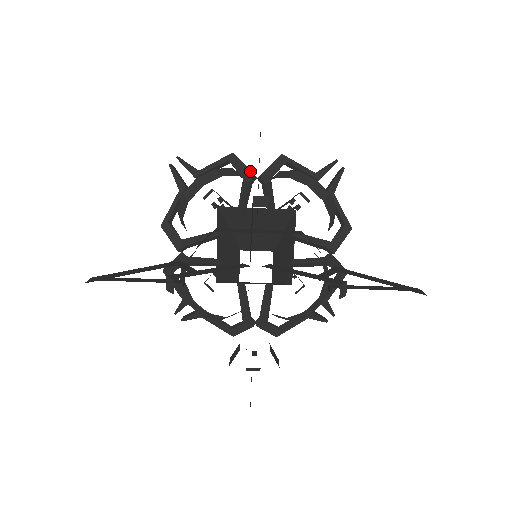
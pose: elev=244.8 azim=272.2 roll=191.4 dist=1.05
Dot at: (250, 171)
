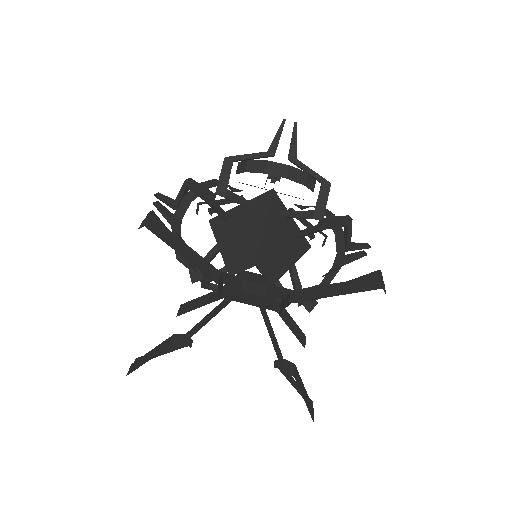
Dot at: (206, 193)
